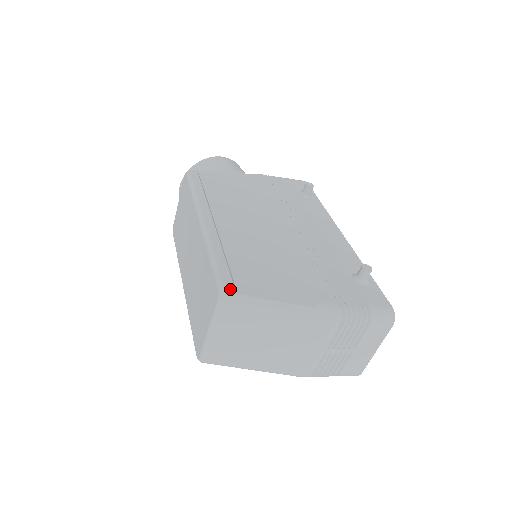
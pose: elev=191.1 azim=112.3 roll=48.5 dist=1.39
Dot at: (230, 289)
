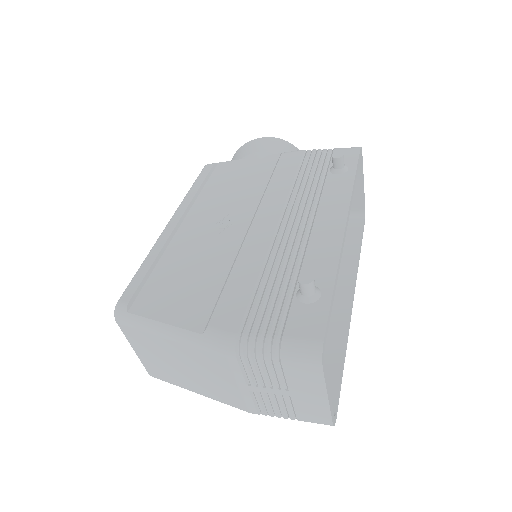
Dot at: (122, 307)
